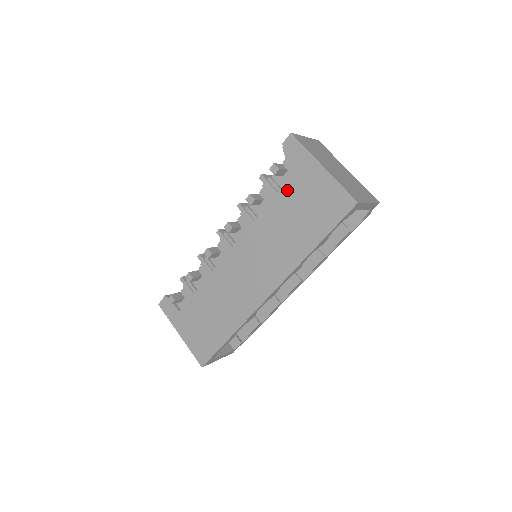
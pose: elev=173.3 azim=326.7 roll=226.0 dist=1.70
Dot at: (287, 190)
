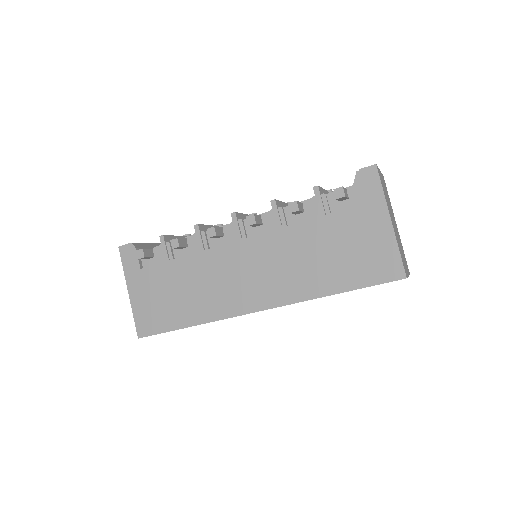
Dot at: (338, 219)
